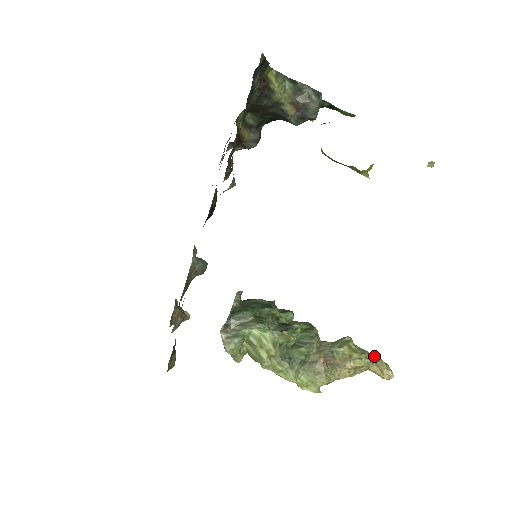
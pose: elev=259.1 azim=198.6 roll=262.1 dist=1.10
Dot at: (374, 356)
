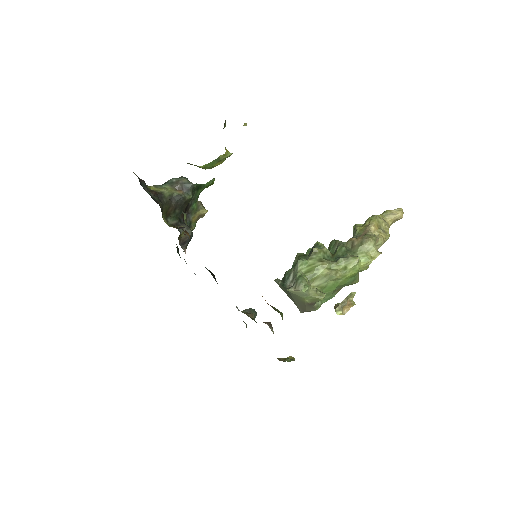
Dot at: occluded
